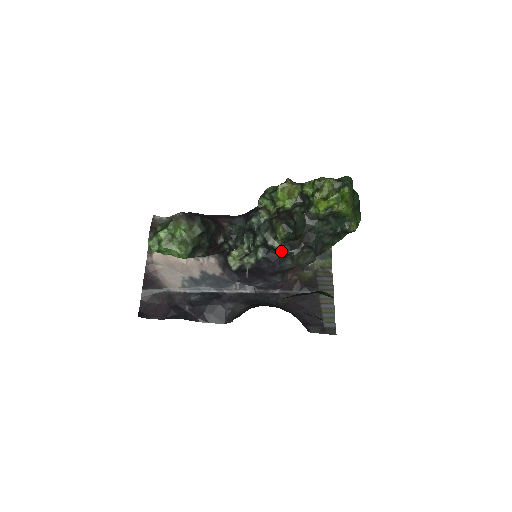
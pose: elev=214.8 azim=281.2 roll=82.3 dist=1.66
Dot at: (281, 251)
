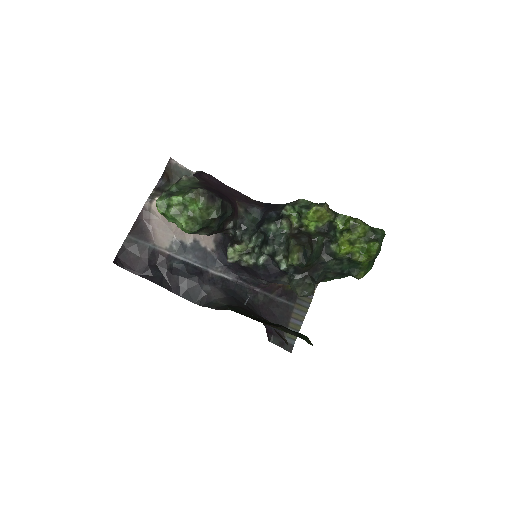
Dot at: (284, 270)
